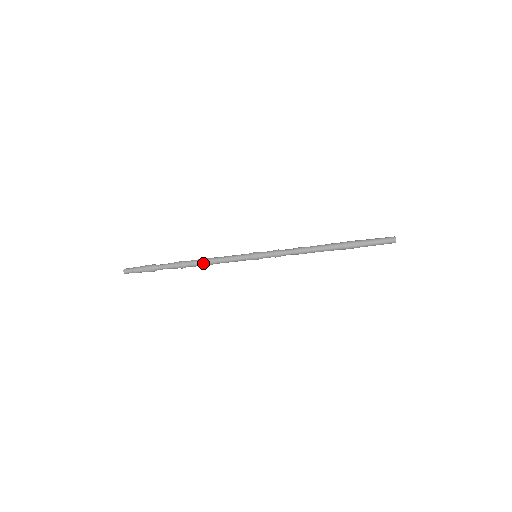
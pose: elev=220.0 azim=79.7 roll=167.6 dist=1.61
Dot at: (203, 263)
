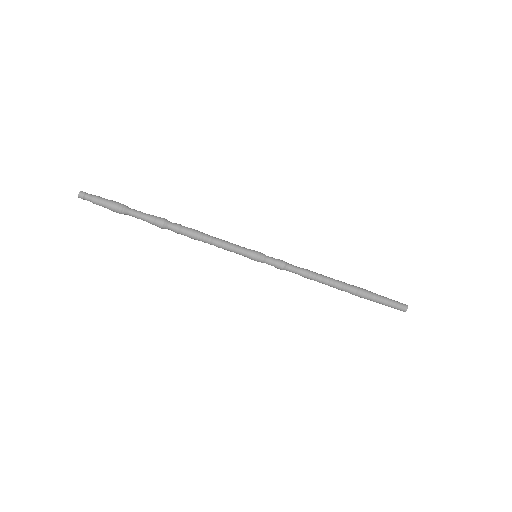
Dot at: (192, 231)
